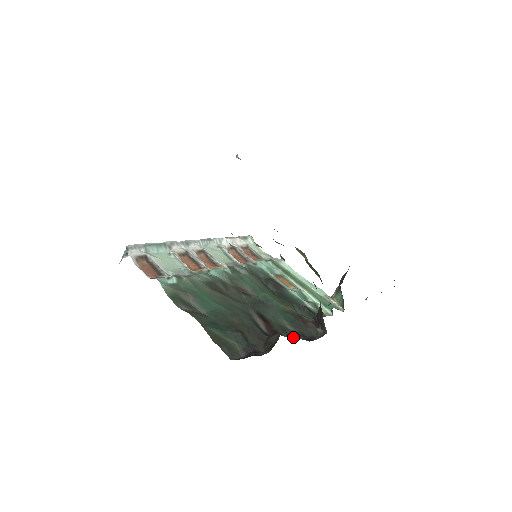
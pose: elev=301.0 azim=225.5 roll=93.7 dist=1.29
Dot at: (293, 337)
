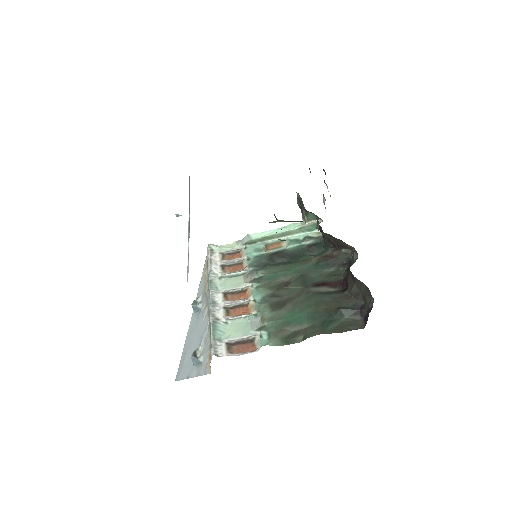
Dot at: occluded
